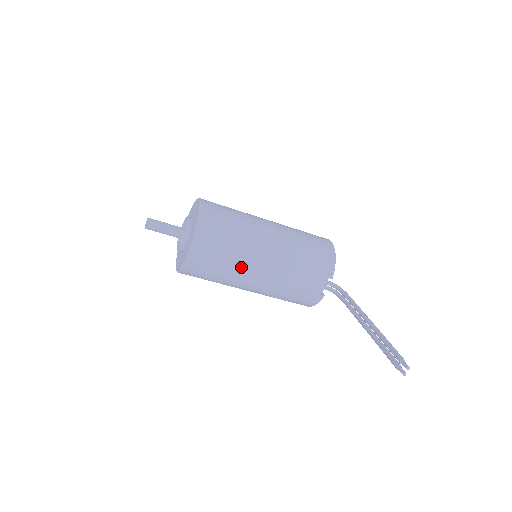
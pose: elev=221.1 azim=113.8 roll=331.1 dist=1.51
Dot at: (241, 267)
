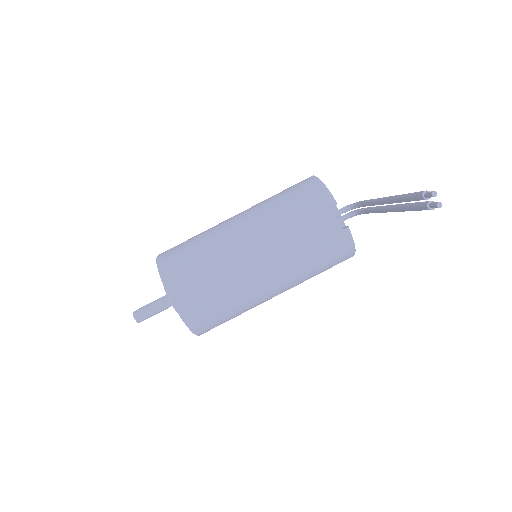
Dot at: (235, 277)
